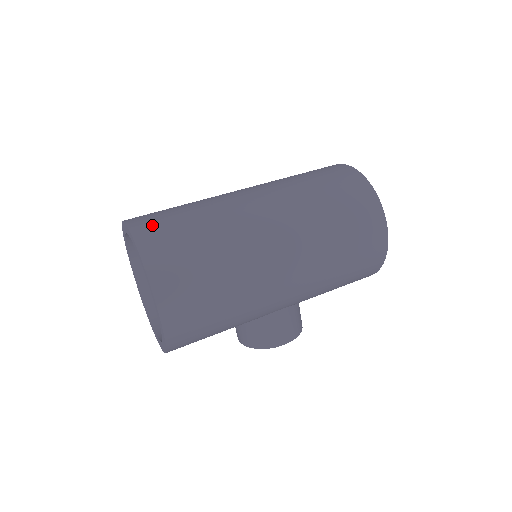
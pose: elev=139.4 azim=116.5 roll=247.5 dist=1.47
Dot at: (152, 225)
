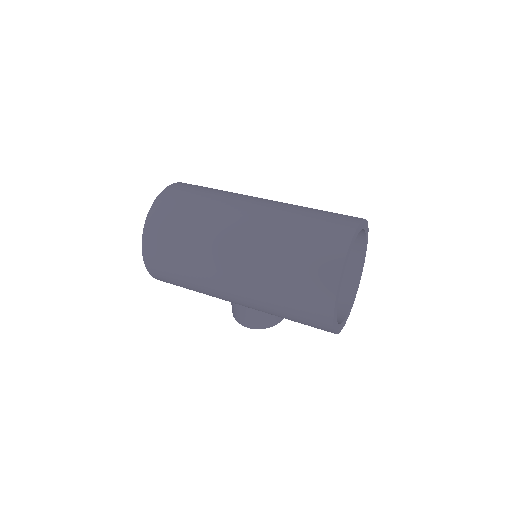
Dot at: (168, 203)
